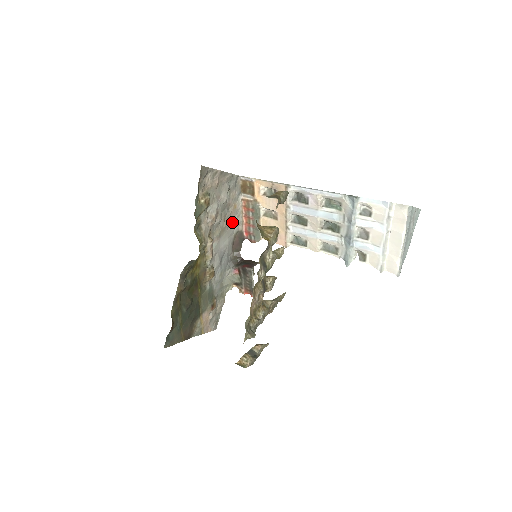
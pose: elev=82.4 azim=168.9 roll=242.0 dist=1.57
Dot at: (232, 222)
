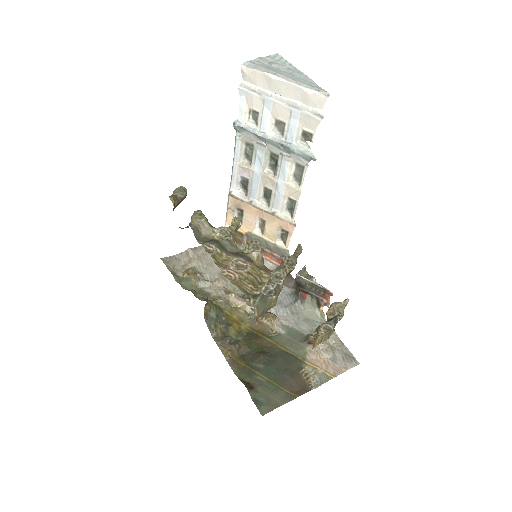
Dot at: occluded
